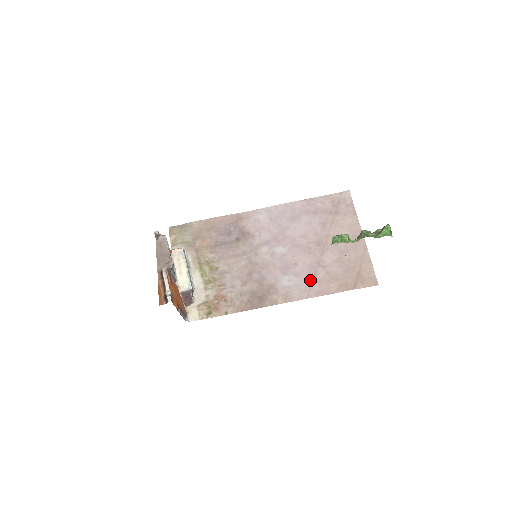
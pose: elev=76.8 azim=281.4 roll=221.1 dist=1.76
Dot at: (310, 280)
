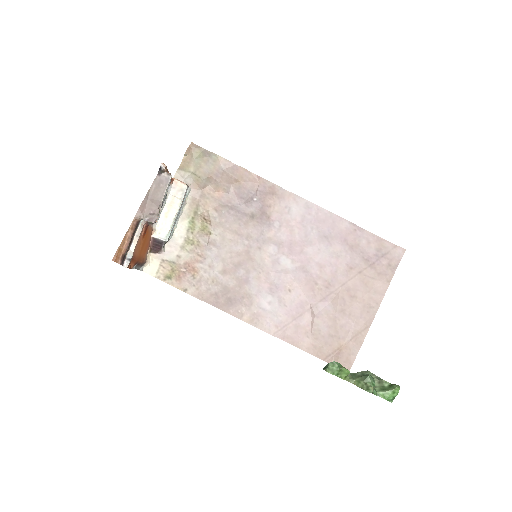
Dot at: (290, 318)
